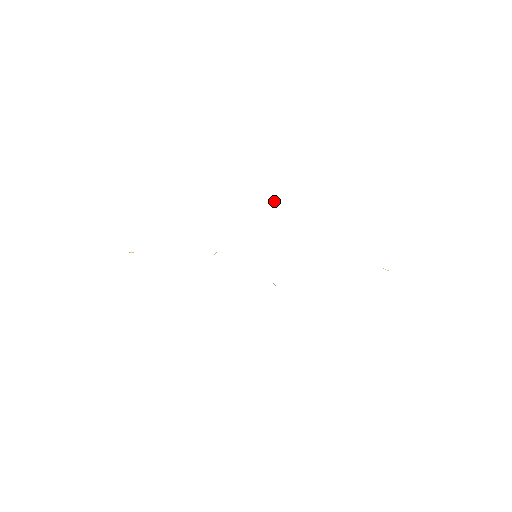
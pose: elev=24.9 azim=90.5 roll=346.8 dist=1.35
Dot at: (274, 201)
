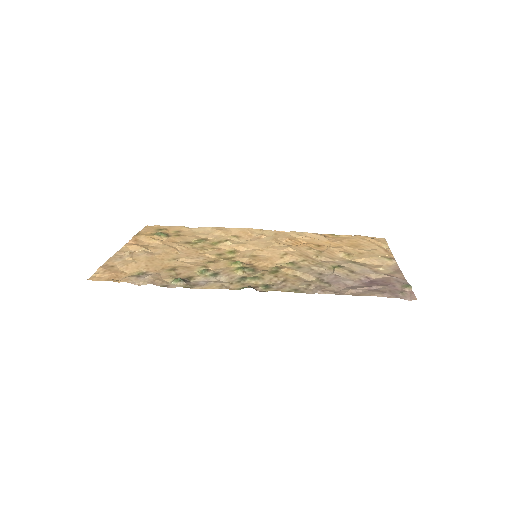
Dot at: (266, 289)
